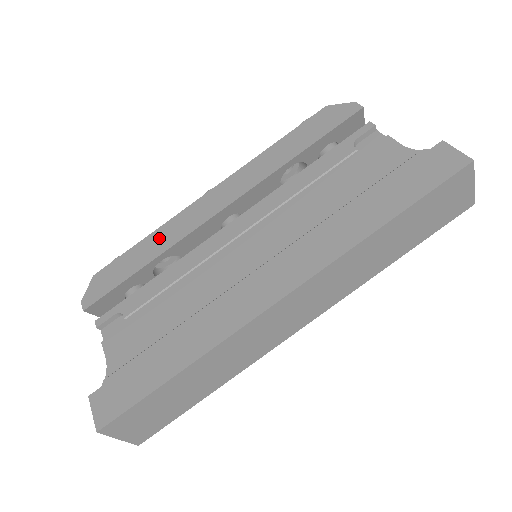
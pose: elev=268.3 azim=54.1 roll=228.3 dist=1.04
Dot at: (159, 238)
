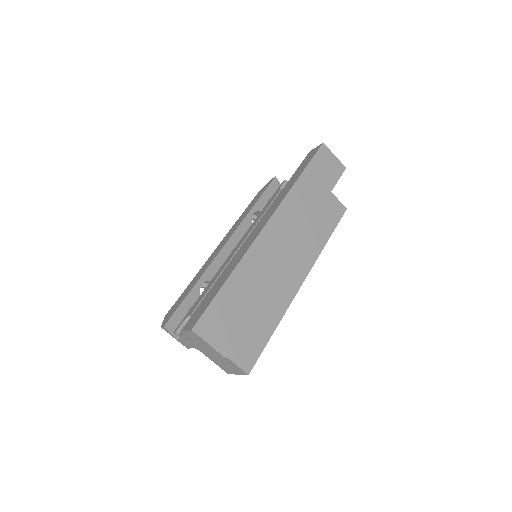
Dot at: (197, 277)
